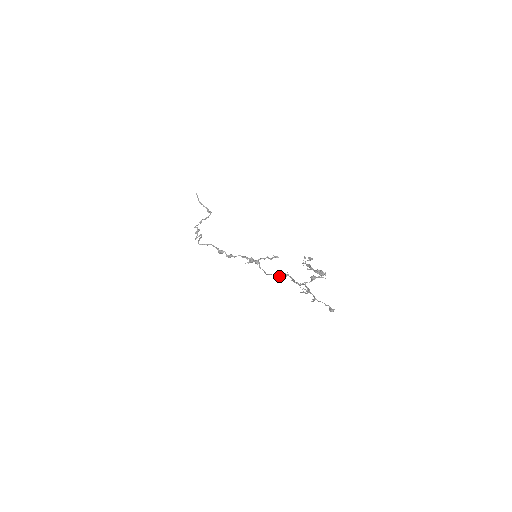
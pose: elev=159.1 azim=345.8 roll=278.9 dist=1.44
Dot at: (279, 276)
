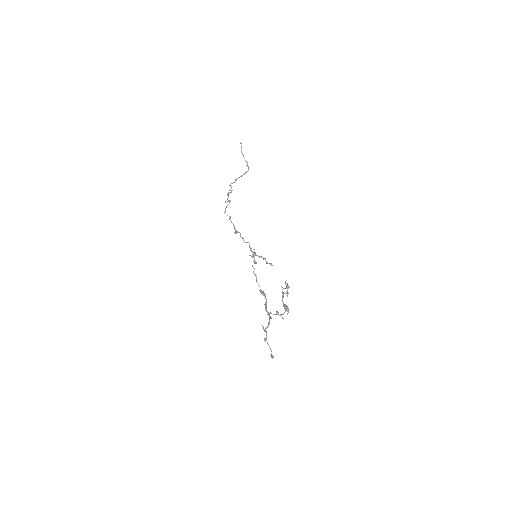
Dot at: (260, 292)
